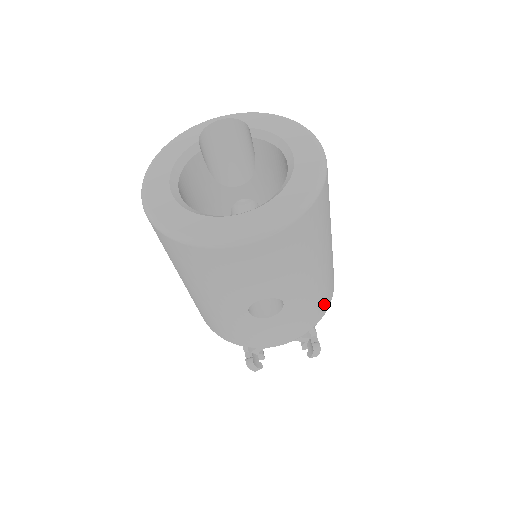
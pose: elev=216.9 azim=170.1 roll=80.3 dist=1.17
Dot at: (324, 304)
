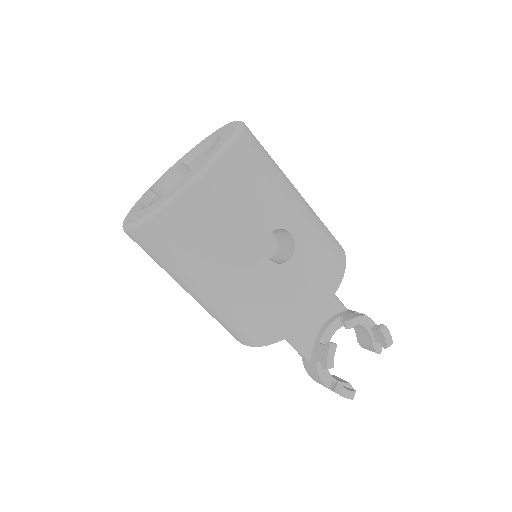
Dot at: (335, 245)
